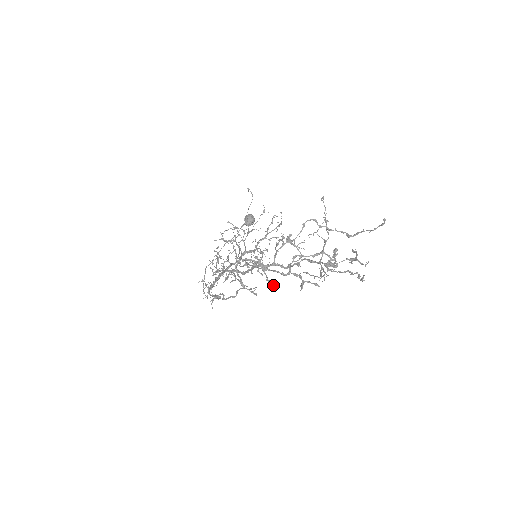
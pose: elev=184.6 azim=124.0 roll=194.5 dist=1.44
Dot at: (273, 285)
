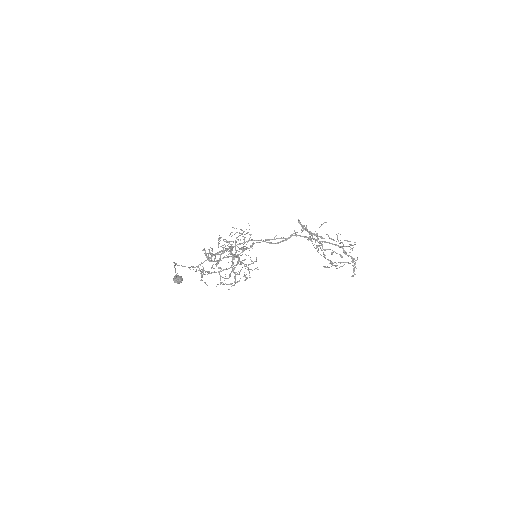
Dot at: (324, 238)
